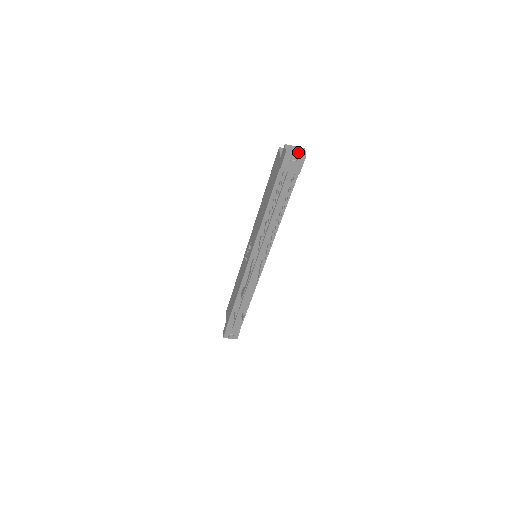
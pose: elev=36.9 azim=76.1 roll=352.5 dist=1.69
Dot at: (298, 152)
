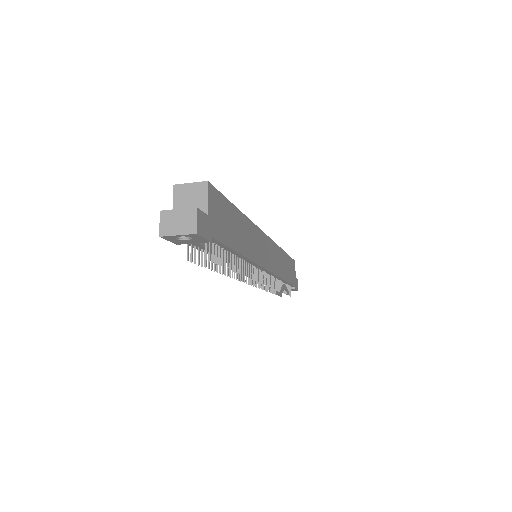
Dot at: (181, 228)
